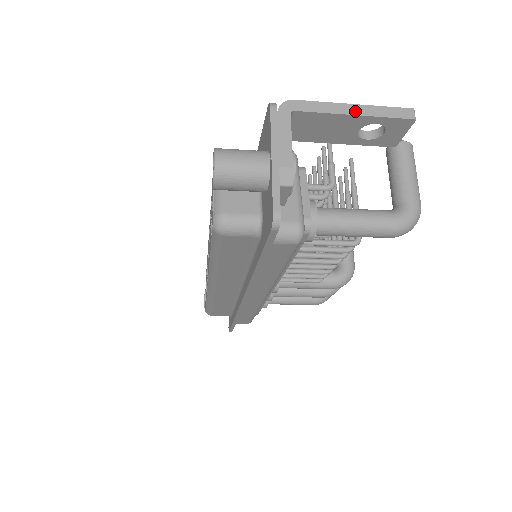
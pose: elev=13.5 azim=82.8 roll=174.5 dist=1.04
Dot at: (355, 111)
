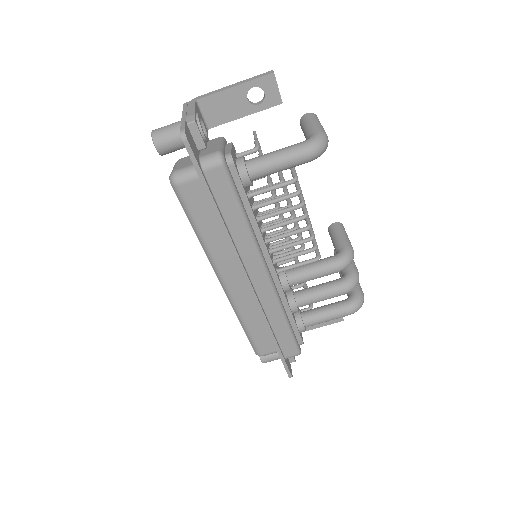
Dot at: (235, 85)
